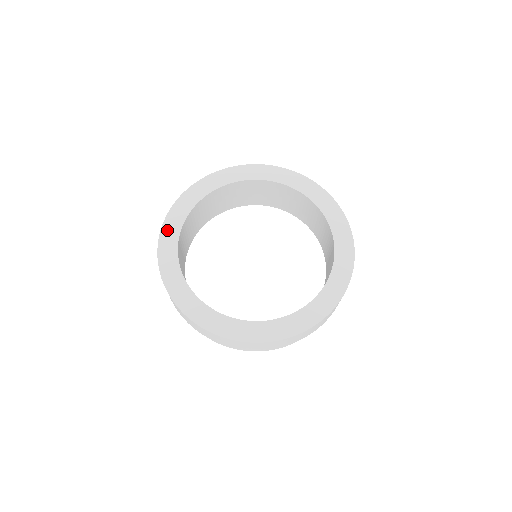
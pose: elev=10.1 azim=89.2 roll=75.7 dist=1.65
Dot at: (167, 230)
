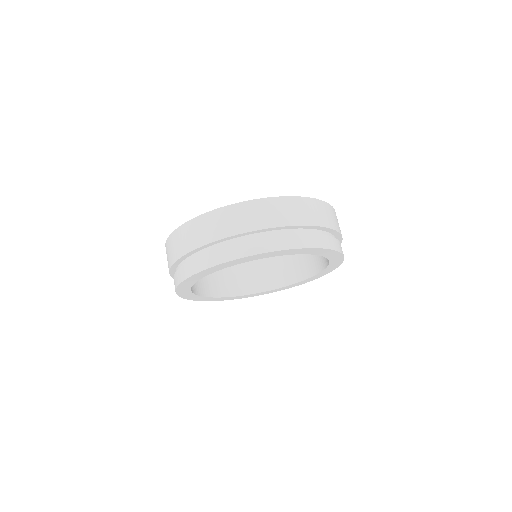
Dot at: occluded
